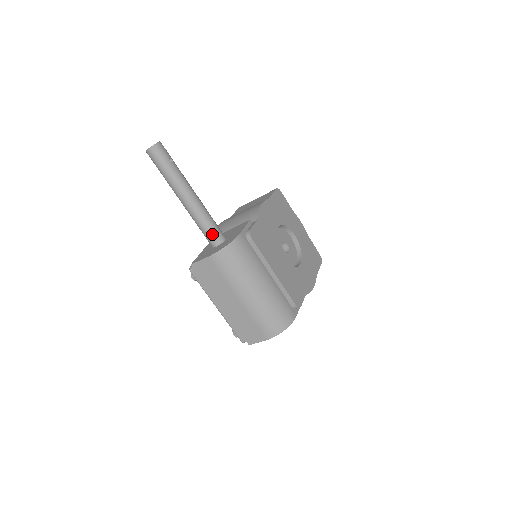
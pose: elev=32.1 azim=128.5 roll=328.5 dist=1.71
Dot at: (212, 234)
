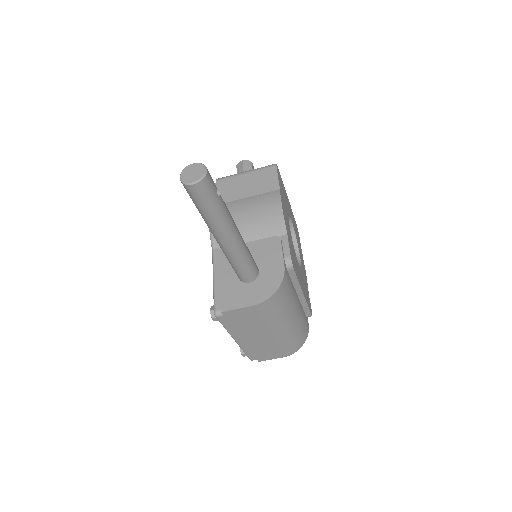
Dot at: (249, 271)
